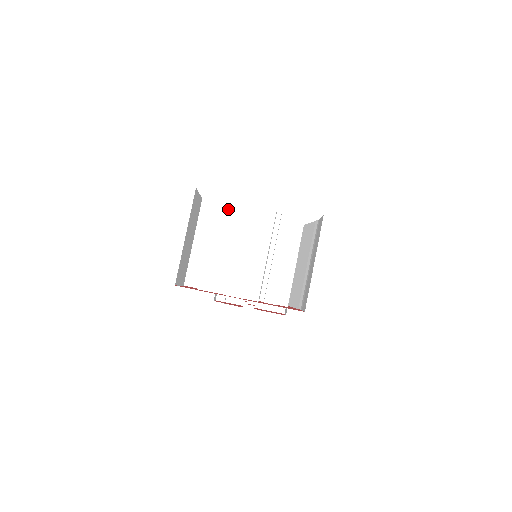
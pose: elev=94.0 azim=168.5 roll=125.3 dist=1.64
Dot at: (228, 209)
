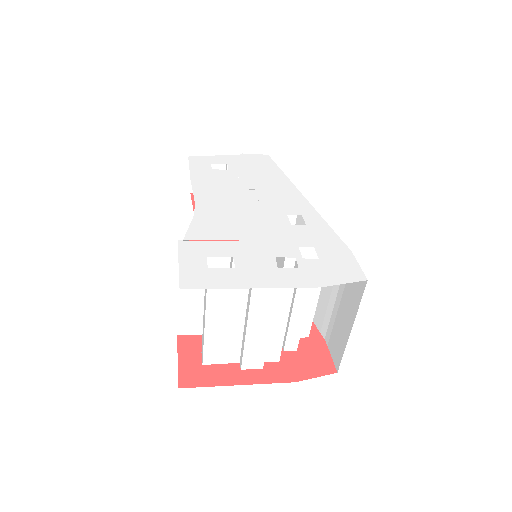
Dot at: occluded
